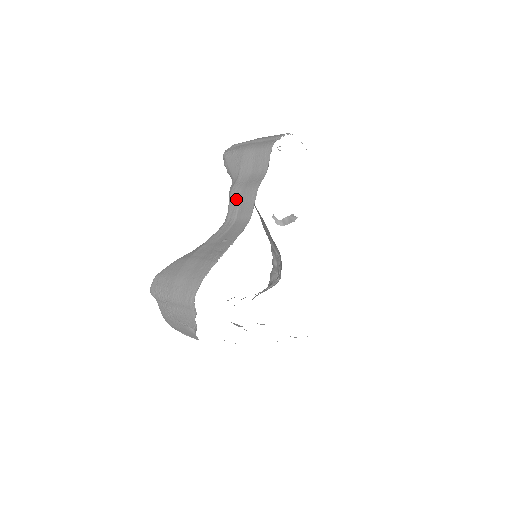
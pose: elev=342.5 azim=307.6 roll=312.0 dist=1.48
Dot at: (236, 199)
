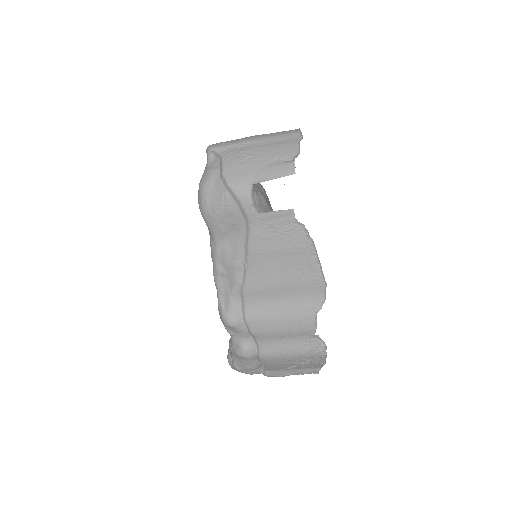
Dot at: occluded
